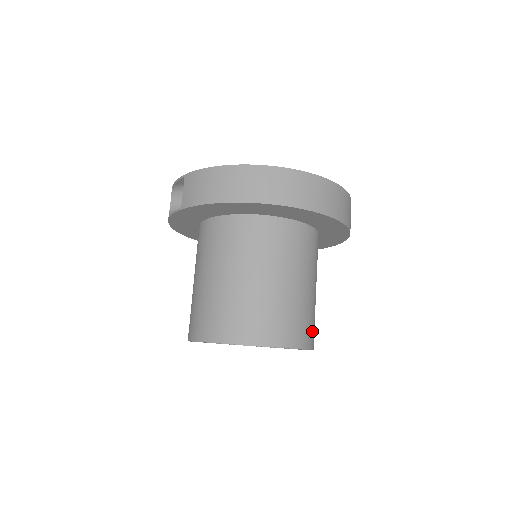
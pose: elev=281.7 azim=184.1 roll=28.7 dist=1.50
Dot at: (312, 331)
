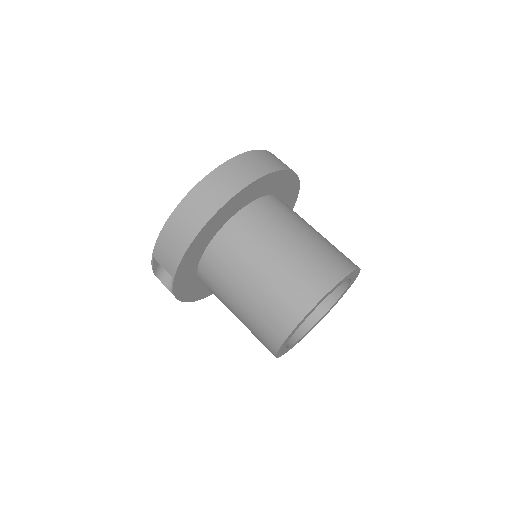
Dot at: (344, 257)
